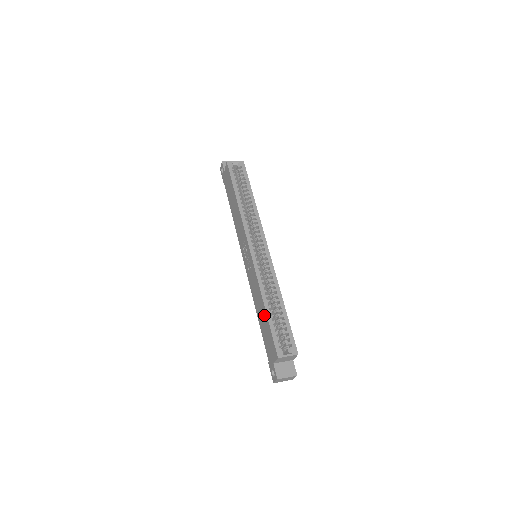
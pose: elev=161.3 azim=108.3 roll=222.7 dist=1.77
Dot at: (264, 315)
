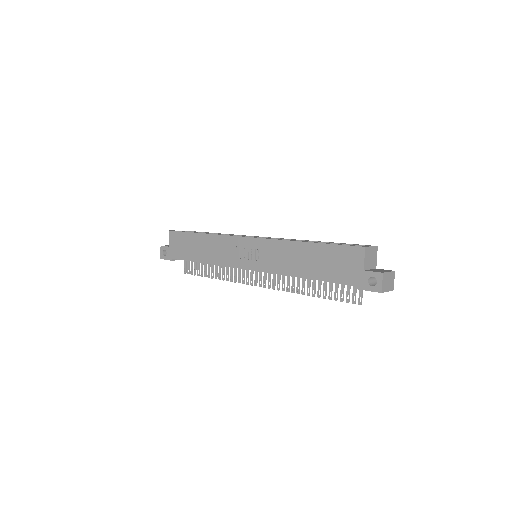
Dot at: (313, 251)
